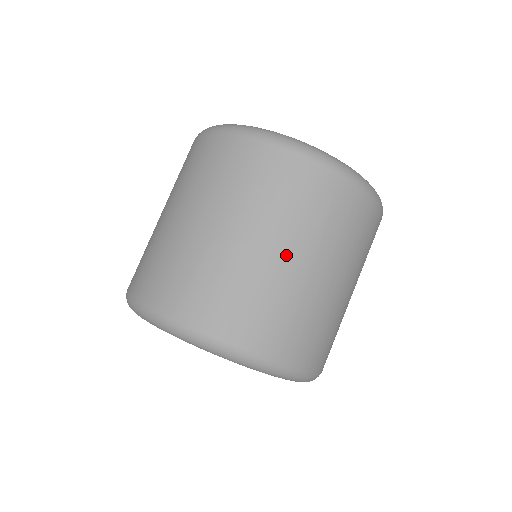
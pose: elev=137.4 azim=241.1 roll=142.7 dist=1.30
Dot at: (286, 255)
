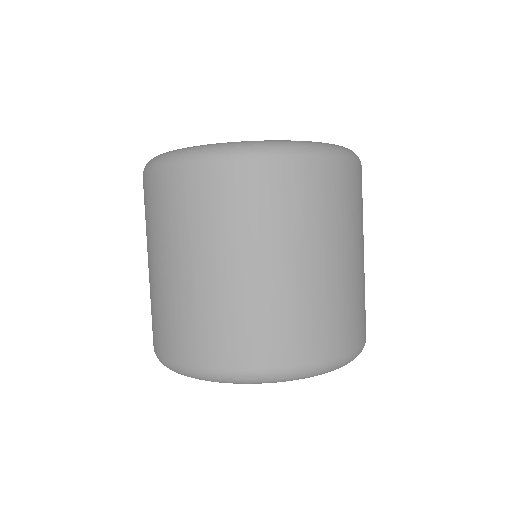
Dot at: (164, 267)
